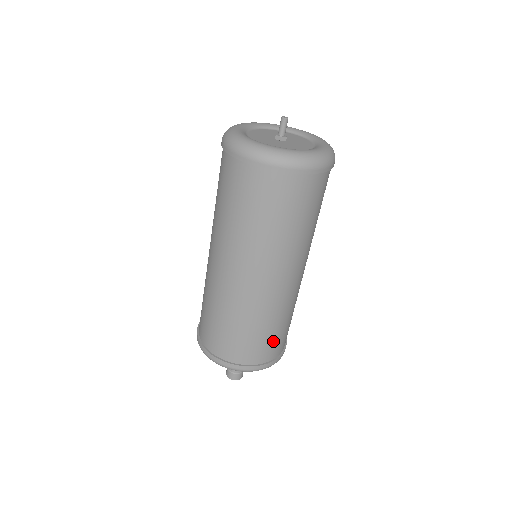
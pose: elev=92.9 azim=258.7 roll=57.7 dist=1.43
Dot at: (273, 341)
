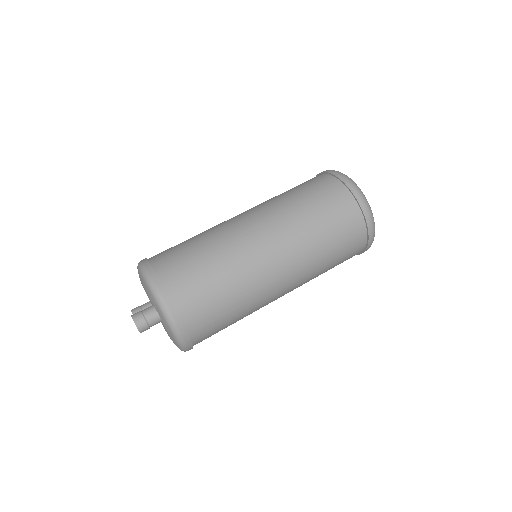
Dot at: (215, 322)
